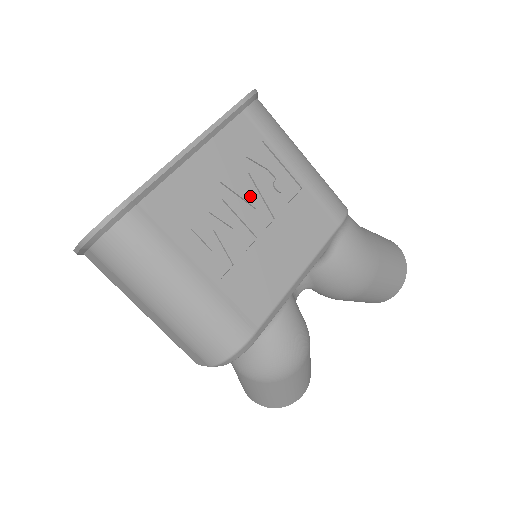
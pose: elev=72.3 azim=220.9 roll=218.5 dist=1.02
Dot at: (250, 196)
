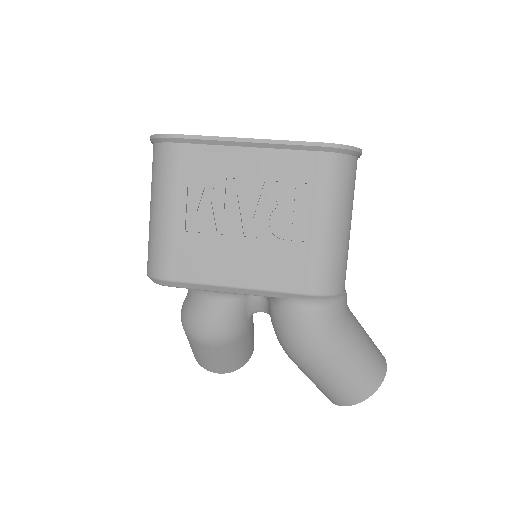
Dot at: (259, 208)
